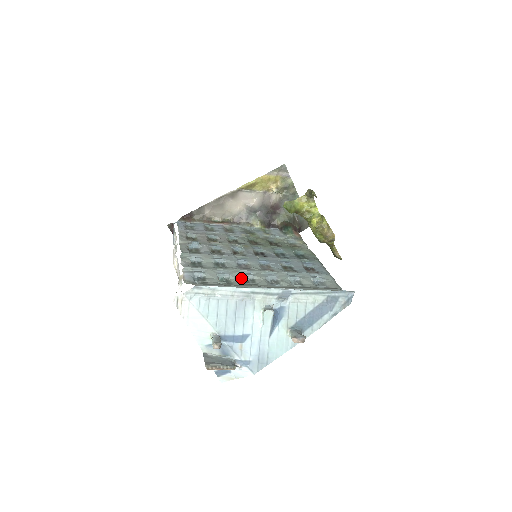
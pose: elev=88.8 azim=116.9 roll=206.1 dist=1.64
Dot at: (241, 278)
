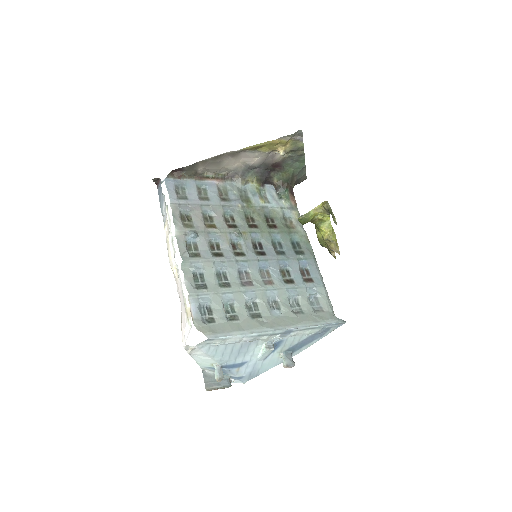
Dot at: (245, 303)
